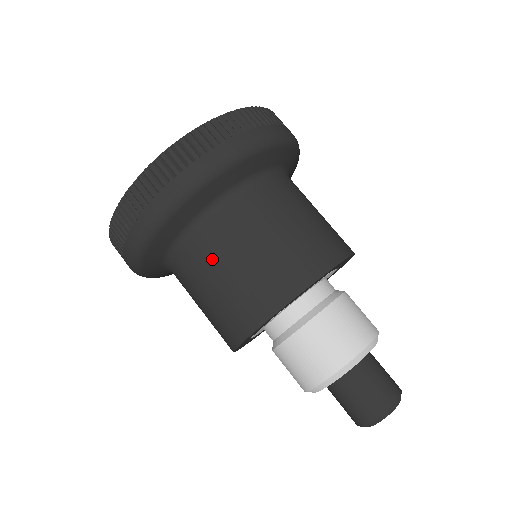
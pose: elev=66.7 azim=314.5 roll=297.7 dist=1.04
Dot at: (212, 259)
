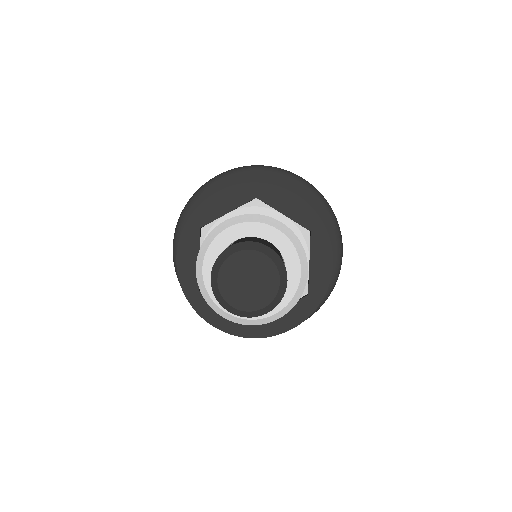
Dot at: occluded
